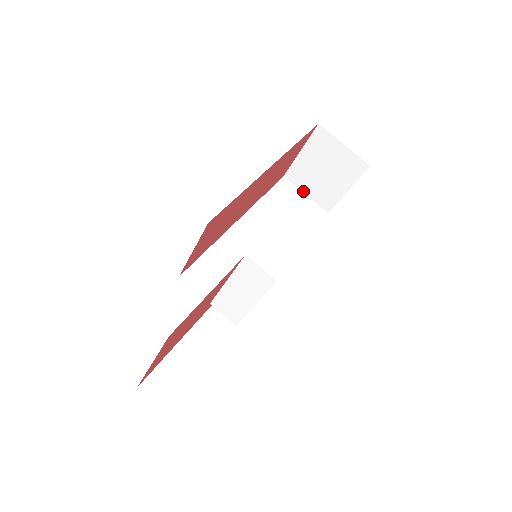
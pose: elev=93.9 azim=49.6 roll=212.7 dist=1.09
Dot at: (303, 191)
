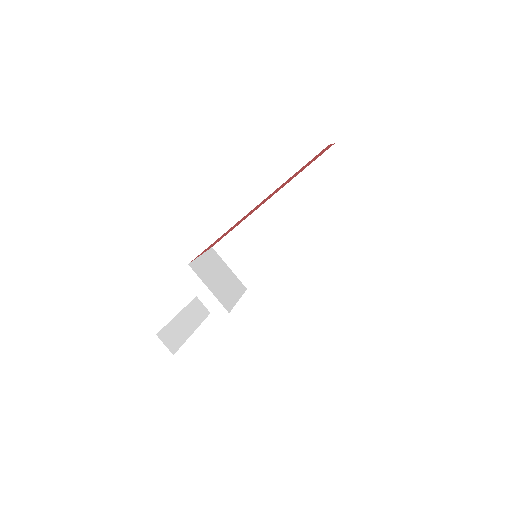
Dot at: (352, 164)
